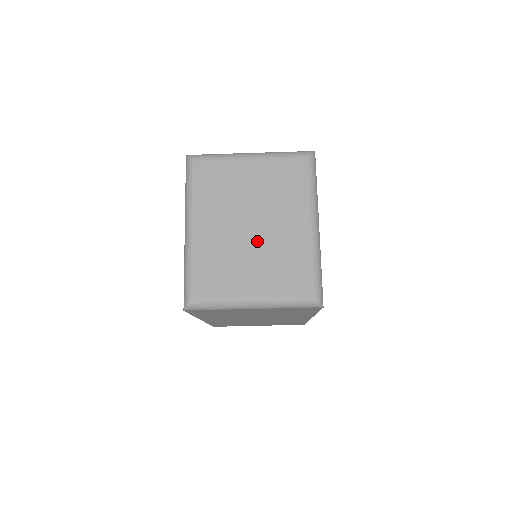
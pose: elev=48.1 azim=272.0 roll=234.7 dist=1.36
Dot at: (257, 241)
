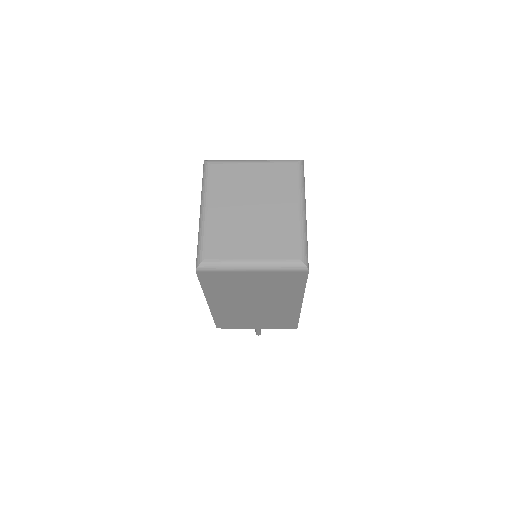
Dot at: (257, 220)
